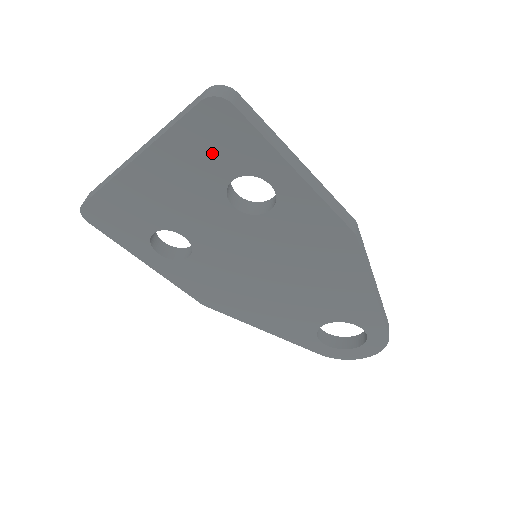
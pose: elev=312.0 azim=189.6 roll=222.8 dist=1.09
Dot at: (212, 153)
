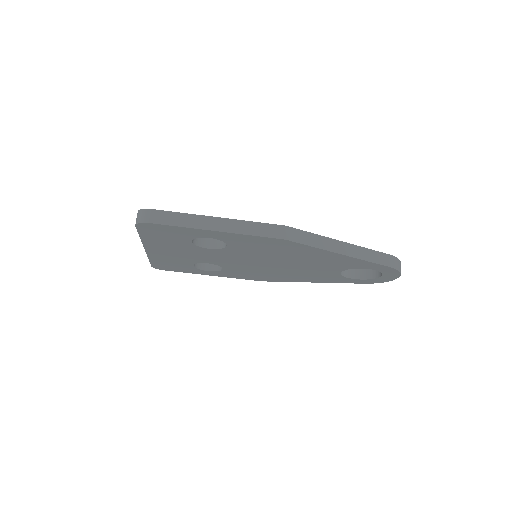
Dot at: (168, 237)
